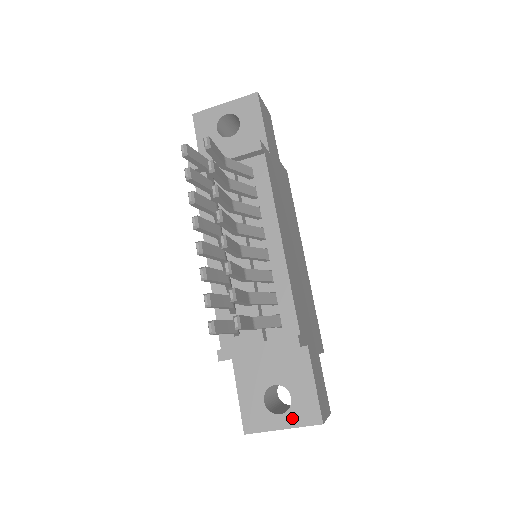
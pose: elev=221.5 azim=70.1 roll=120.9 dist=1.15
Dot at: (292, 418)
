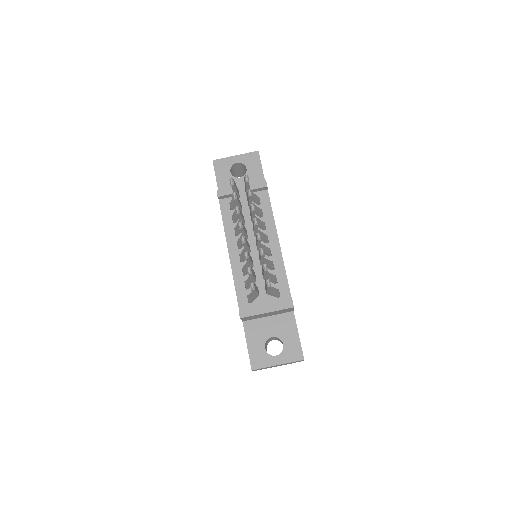
Dot at: (284, 357)
